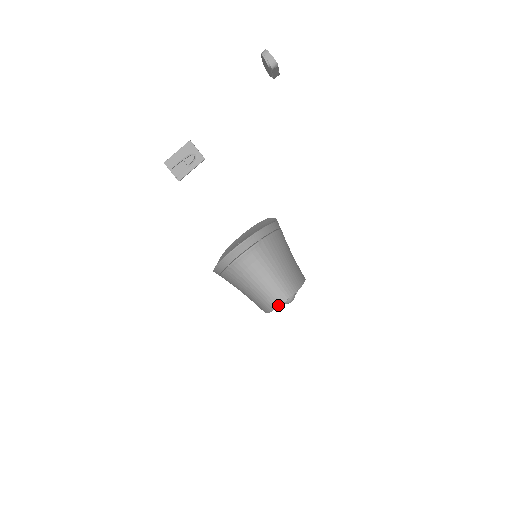
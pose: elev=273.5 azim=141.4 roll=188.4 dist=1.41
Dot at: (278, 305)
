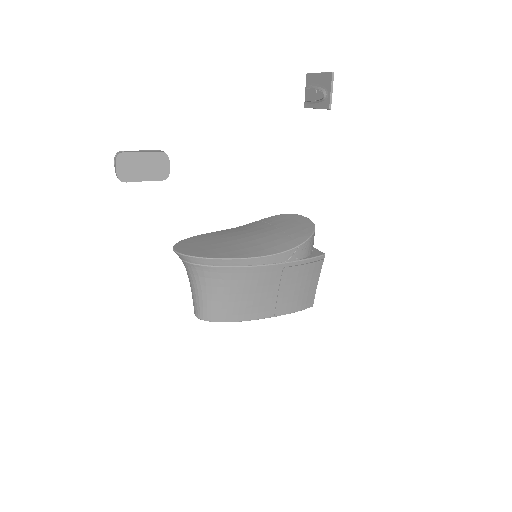
Dot at: (194, 312)
